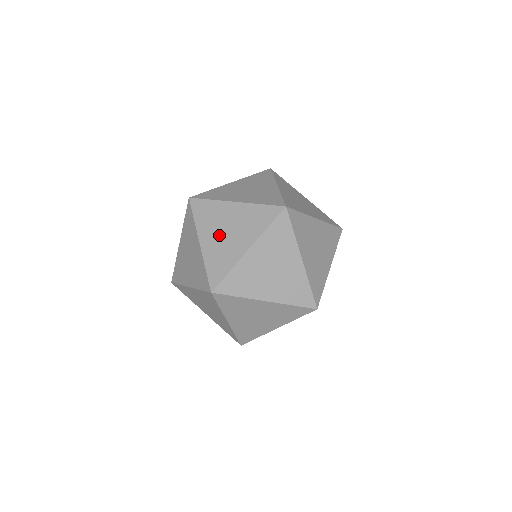
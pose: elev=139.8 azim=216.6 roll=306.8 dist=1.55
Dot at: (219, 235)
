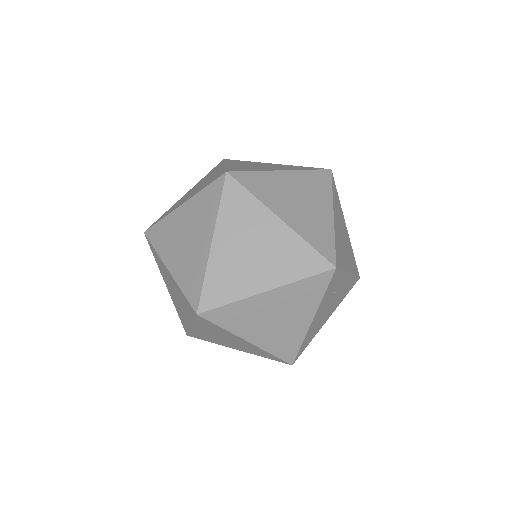
Dot at: (172, 292)
